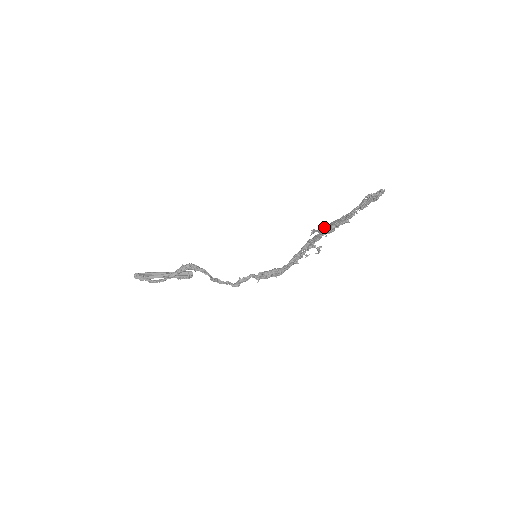
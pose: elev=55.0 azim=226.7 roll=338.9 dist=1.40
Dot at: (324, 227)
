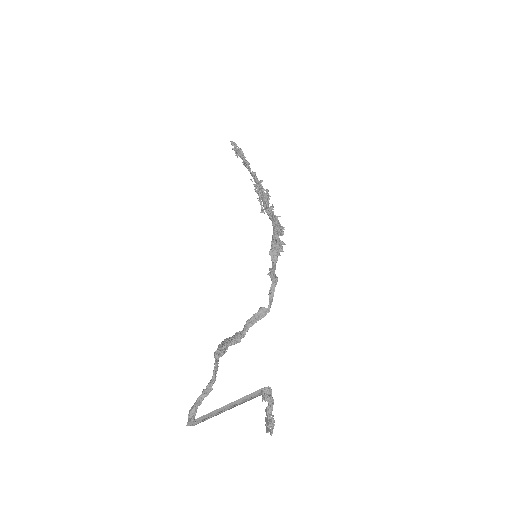
Dot at: (259, 199)
